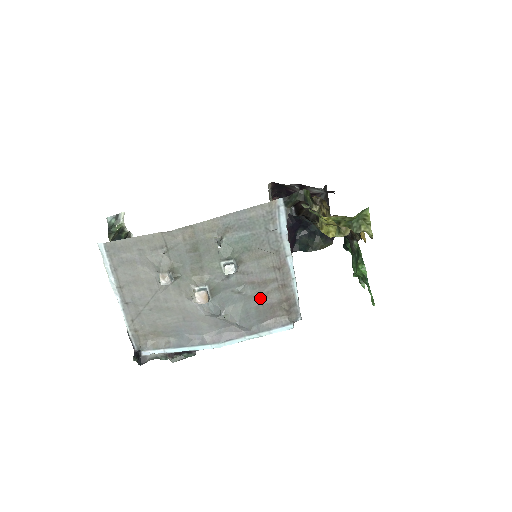
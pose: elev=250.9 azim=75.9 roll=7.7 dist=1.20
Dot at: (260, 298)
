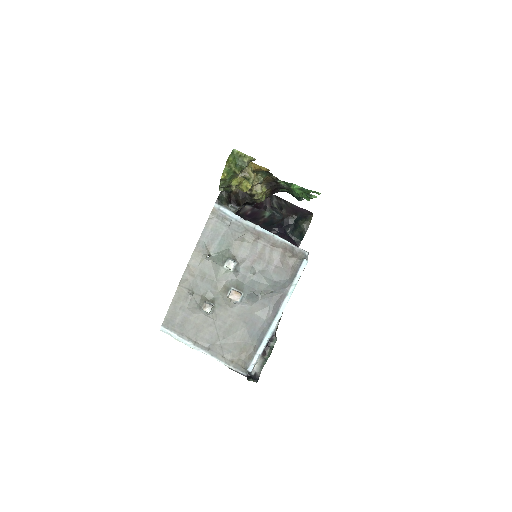
Dot at: (269, 265)
